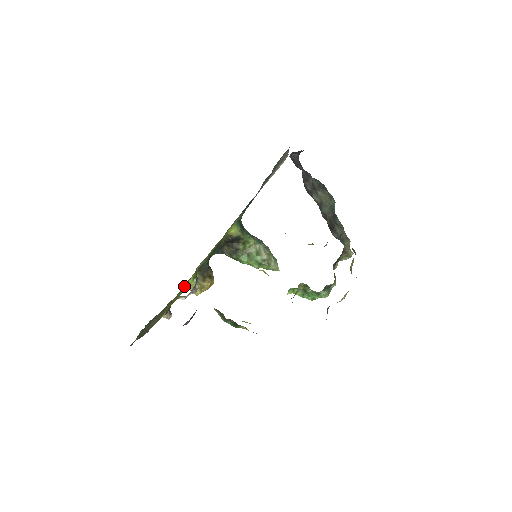
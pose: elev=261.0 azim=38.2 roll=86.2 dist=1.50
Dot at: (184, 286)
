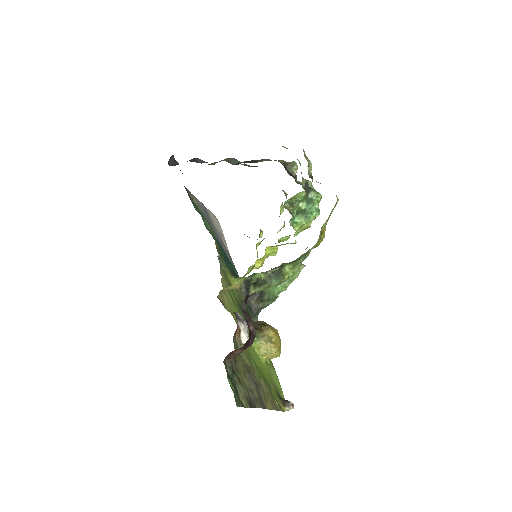
Dot at: (251, 350)
